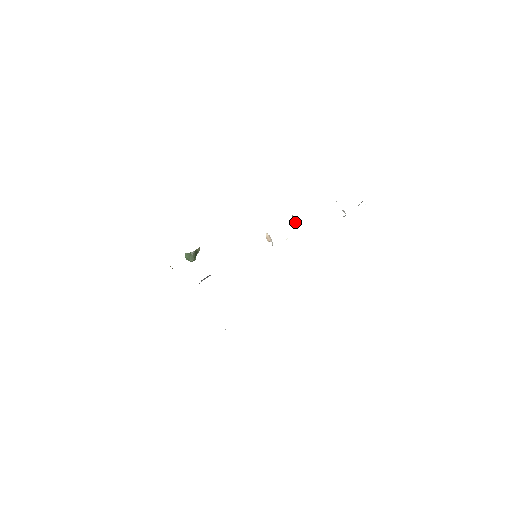
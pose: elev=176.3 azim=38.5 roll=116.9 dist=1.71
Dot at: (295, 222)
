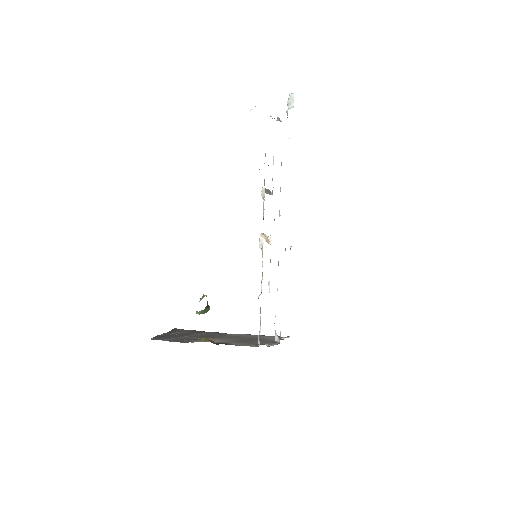
Dot at: (268, 192)
